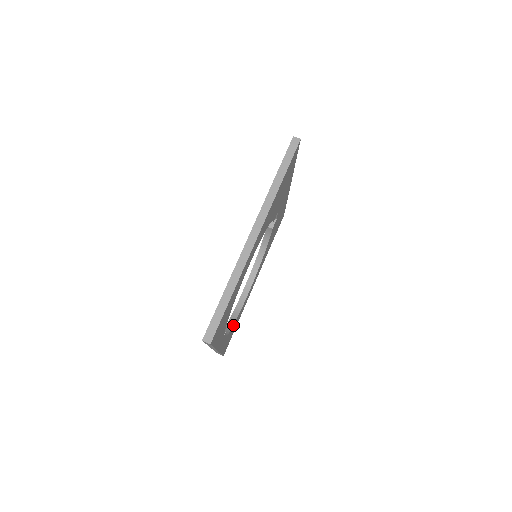
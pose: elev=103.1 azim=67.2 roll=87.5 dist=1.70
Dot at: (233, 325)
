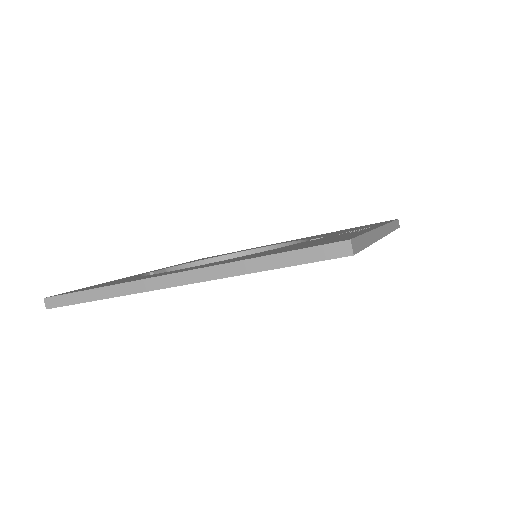
Dot at: occluded
